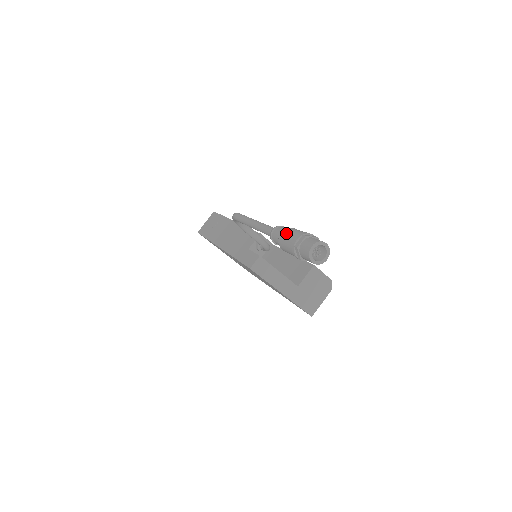
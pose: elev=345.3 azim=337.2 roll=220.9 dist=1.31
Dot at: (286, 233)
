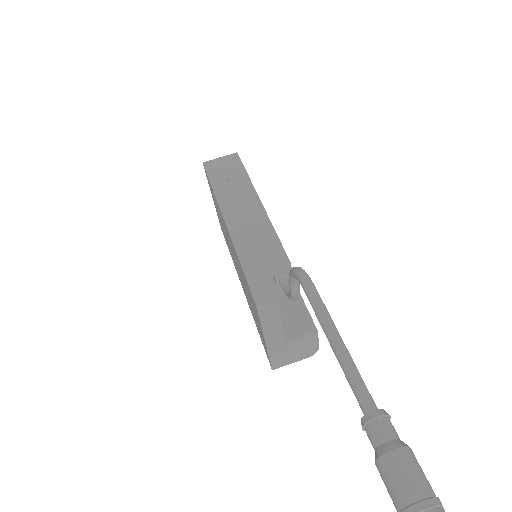
Dot at: (405, 464)
